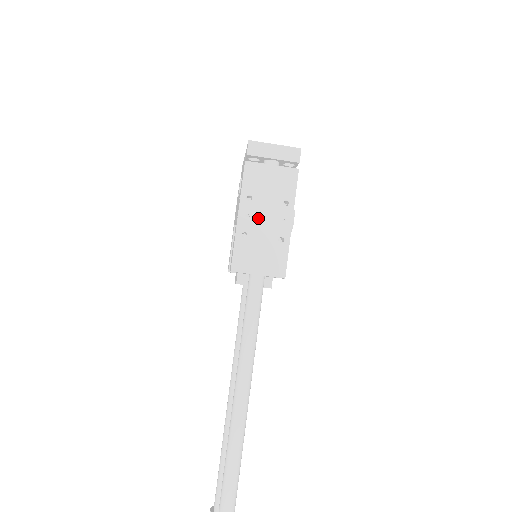
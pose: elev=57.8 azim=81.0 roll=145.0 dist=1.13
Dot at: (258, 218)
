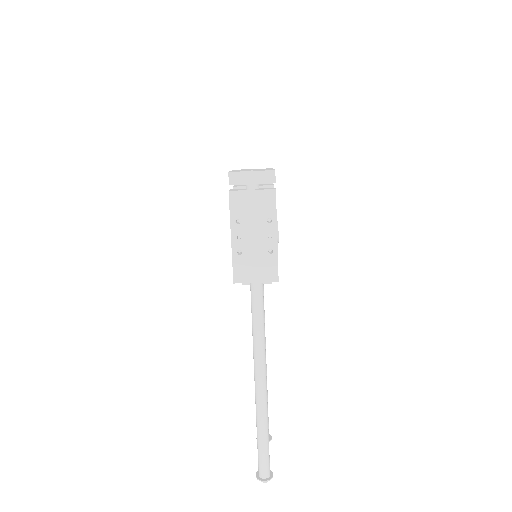
Dot at: (248, 237)
